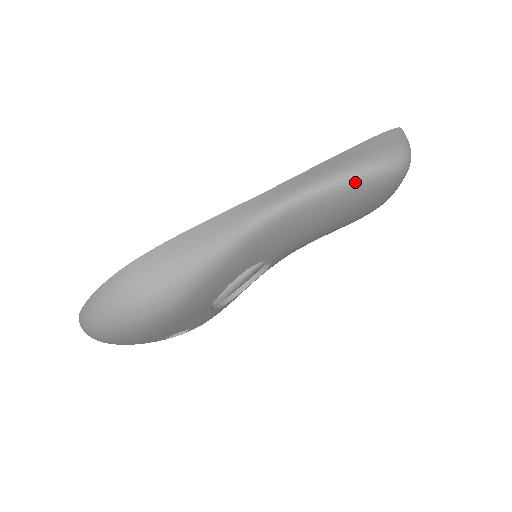
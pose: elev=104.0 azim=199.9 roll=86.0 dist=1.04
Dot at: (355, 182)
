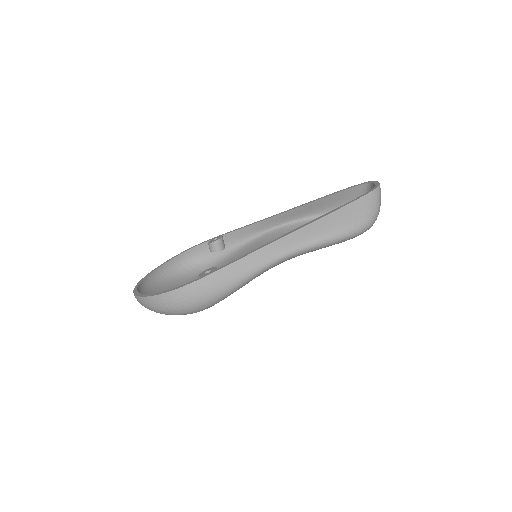
Dot at: (334, 243)
